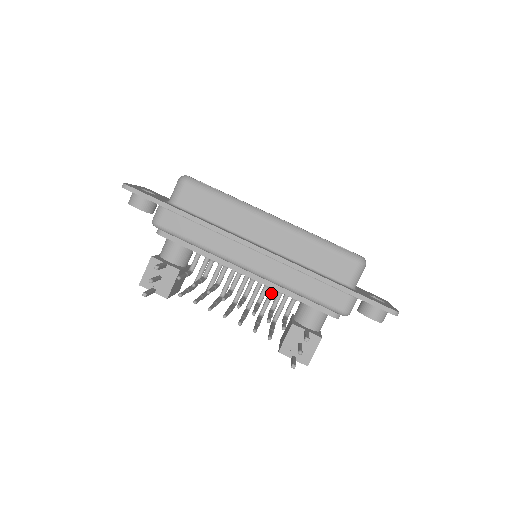
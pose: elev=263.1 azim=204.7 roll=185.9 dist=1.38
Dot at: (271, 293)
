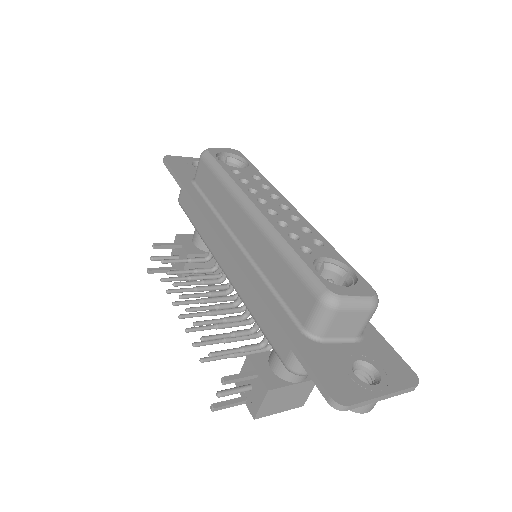
Dot at: occluded
